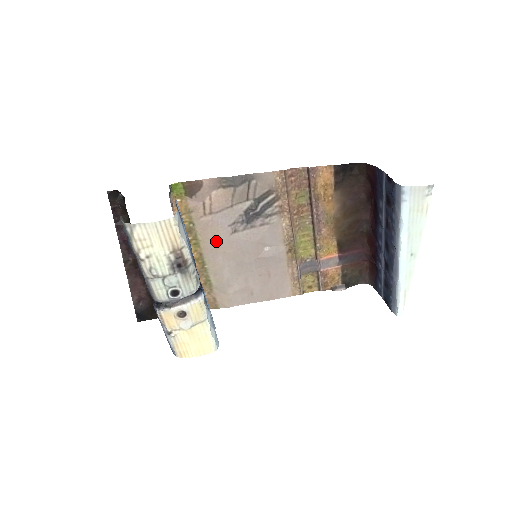
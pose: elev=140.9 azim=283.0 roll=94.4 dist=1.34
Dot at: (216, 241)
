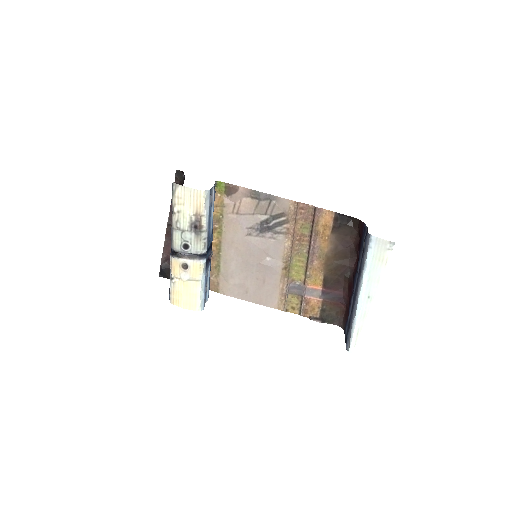
Dot at: (234, 236)
